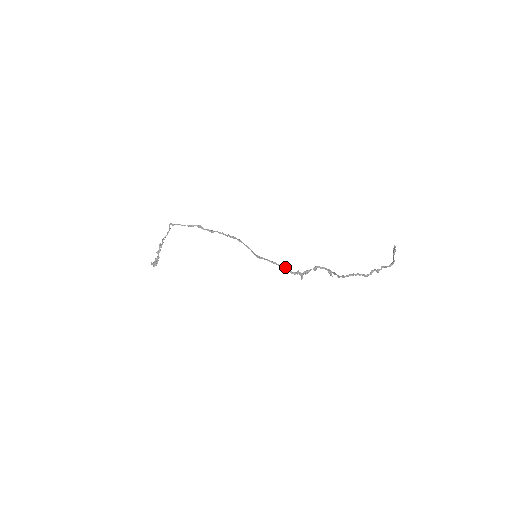
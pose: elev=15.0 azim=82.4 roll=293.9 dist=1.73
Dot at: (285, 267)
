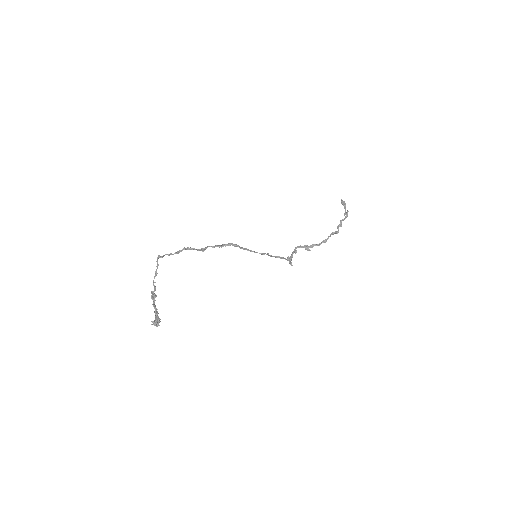
Dot at: (280, 257)
